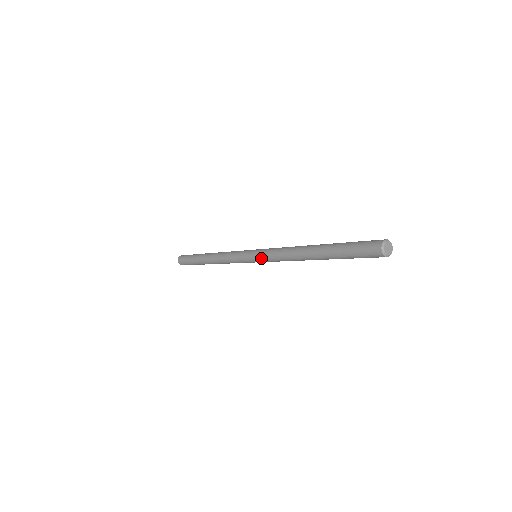
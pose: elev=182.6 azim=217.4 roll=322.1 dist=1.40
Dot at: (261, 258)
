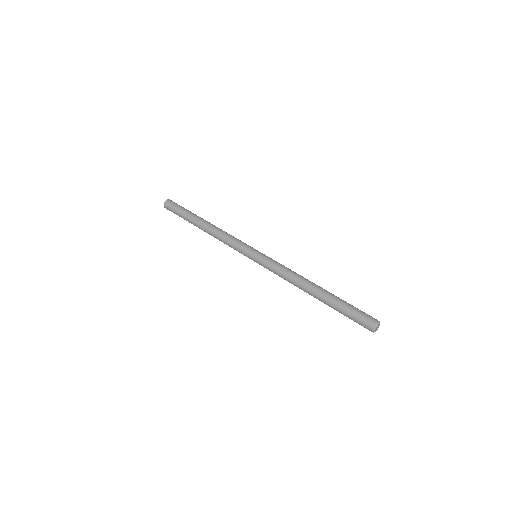
Dot at: occluded
